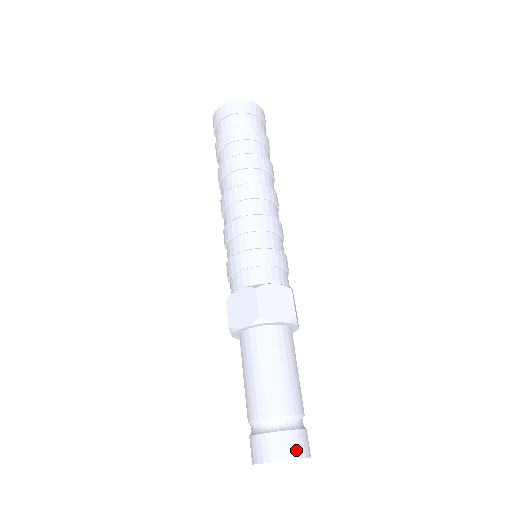
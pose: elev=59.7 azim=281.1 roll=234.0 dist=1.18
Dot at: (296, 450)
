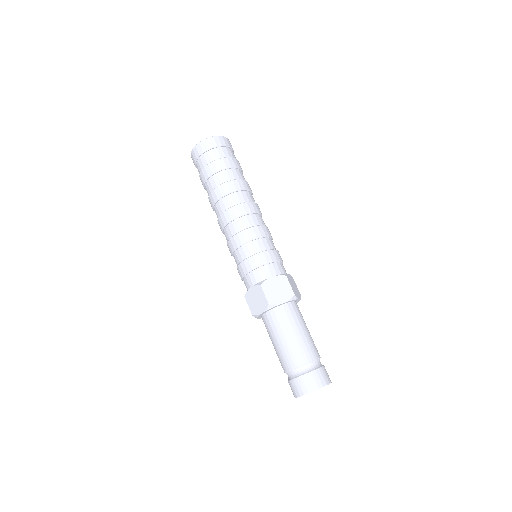
Dot at: (318, 383)
